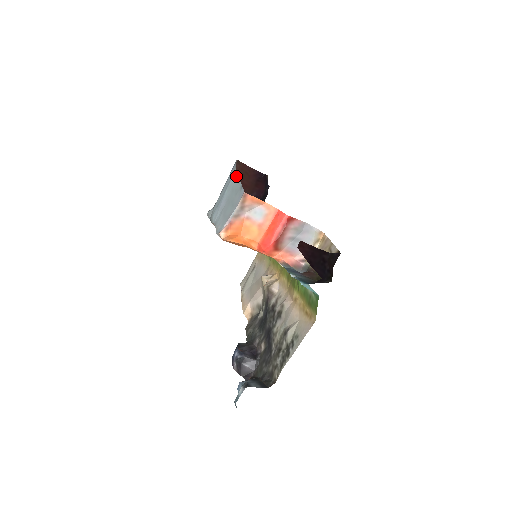
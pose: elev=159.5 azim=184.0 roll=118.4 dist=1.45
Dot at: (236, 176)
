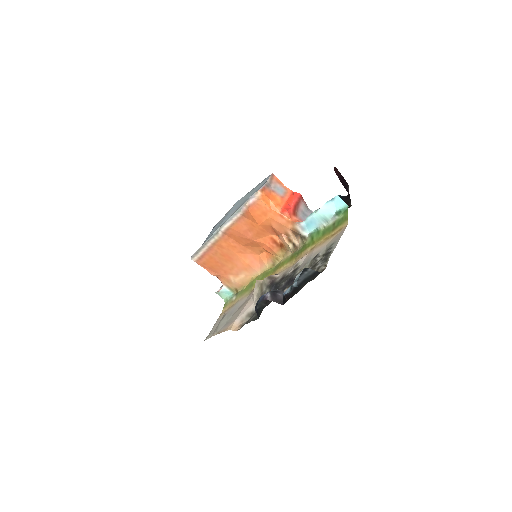
Dot at: (242, 198)
